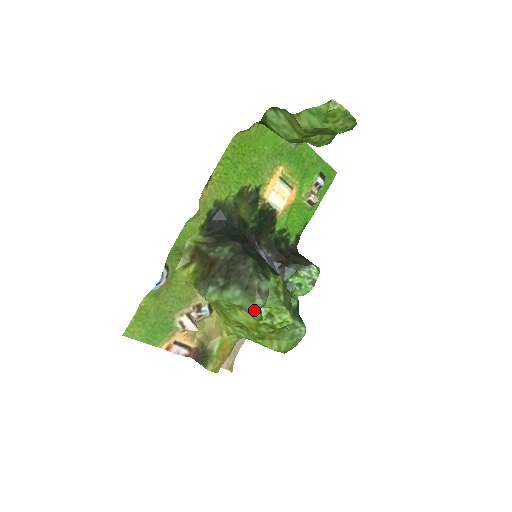
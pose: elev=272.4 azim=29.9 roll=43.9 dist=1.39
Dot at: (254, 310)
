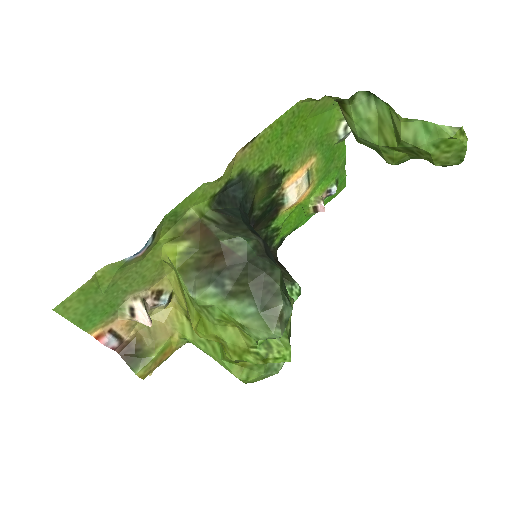
Dot at: (262, 338)
